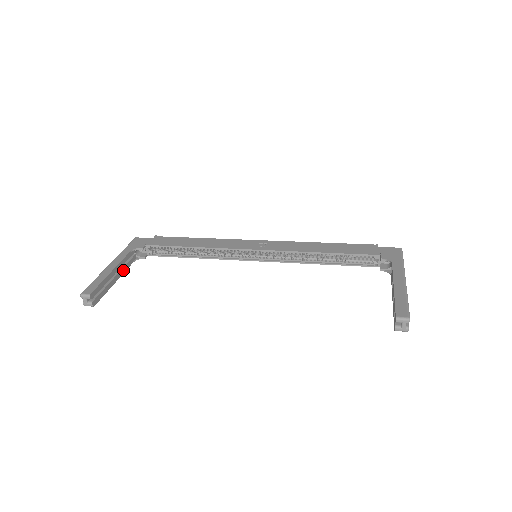
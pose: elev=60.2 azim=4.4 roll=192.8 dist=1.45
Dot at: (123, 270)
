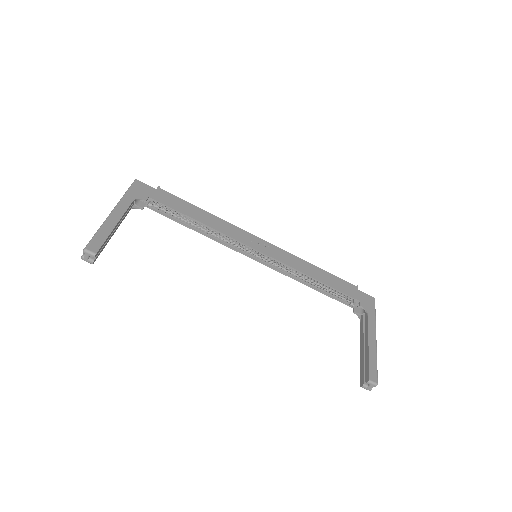
Dot at: (122, 220)
